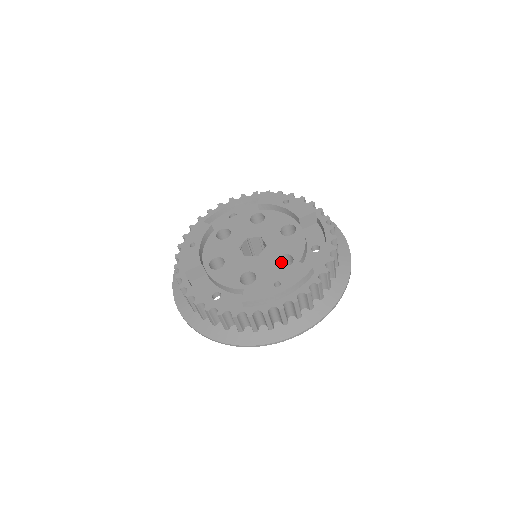
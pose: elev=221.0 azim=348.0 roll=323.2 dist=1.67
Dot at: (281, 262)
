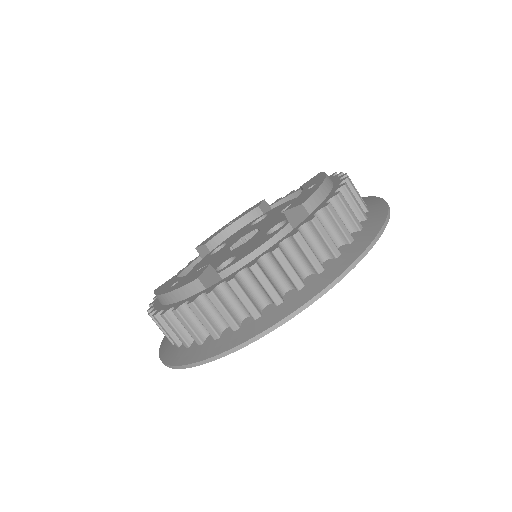
Dot at: occluded
